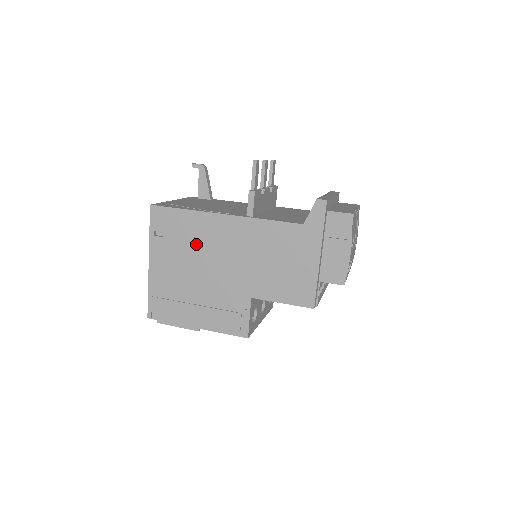
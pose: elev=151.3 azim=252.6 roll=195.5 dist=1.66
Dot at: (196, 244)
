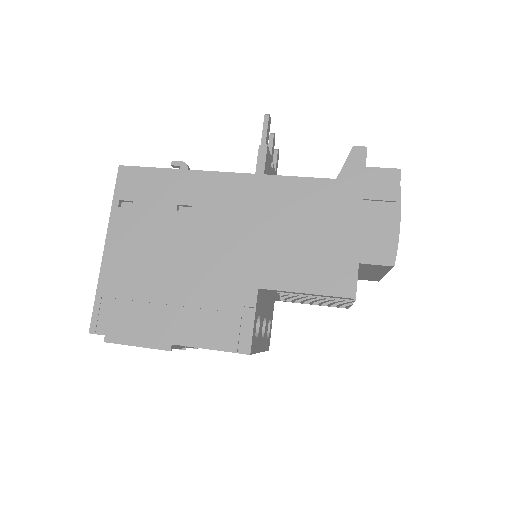
Dot at: (180, 215)
